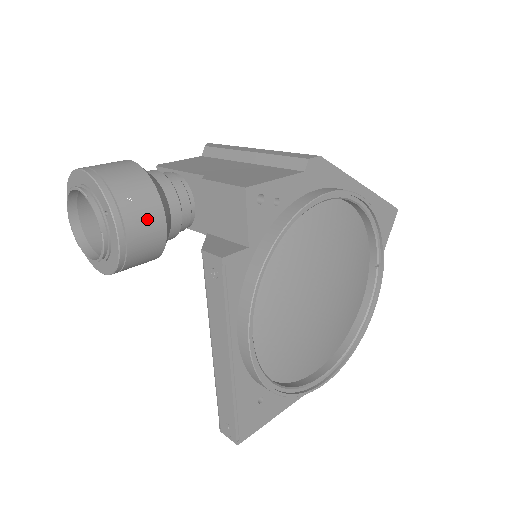
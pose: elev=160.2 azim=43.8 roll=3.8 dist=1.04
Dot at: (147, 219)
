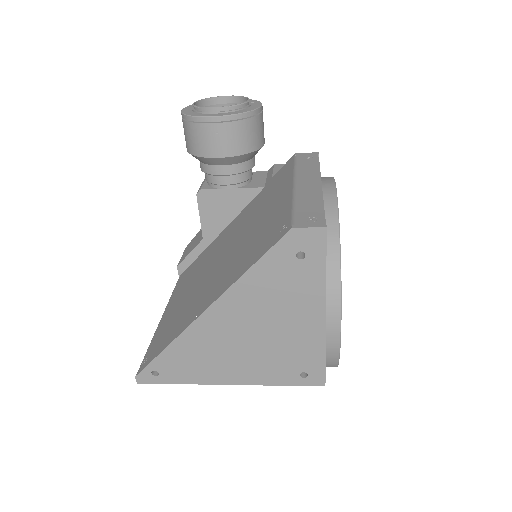
Dot at: occluded
